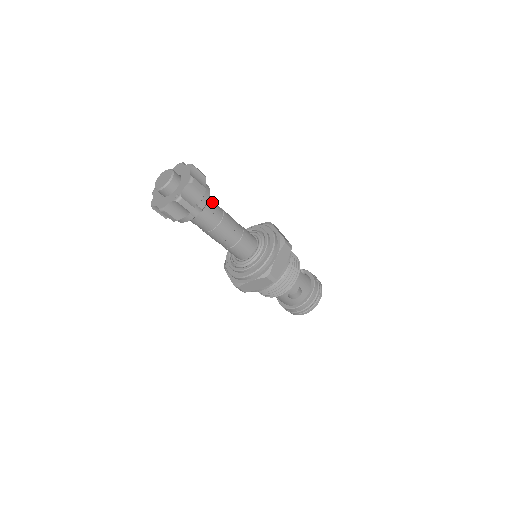
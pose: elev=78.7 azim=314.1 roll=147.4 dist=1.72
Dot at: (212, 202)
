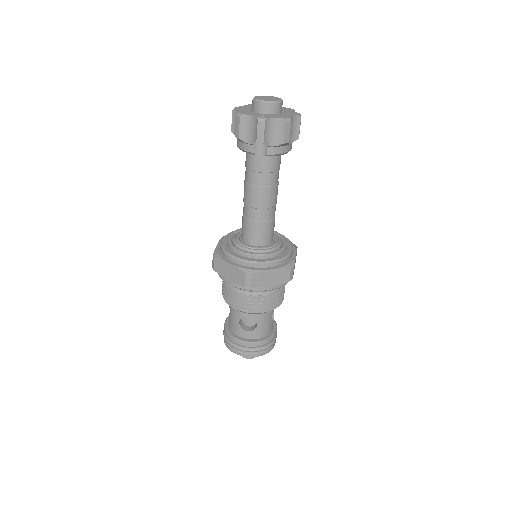
Dot at: (279, 164)
